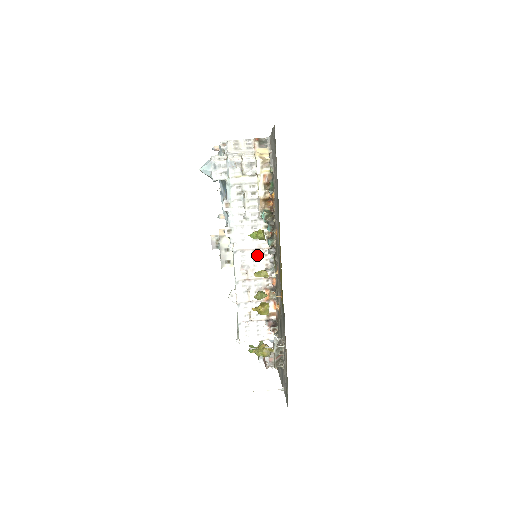
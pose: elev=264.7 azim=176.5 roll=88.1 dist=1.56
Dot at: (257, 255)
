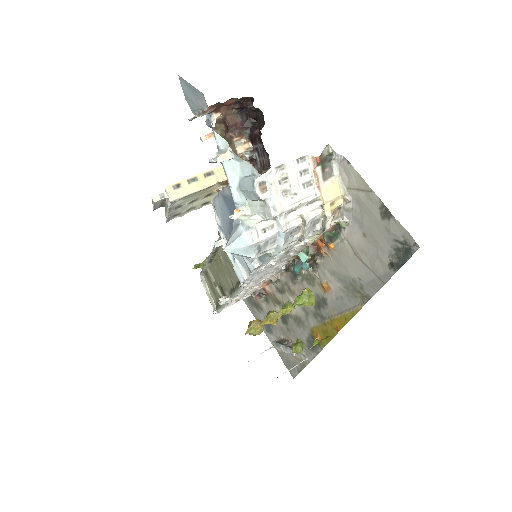
Dot at: (269, 272)
